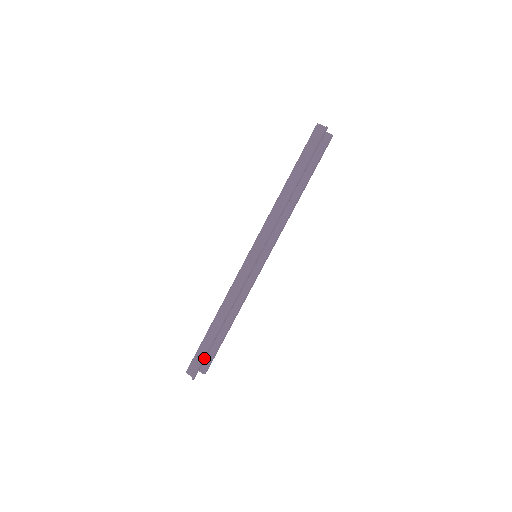
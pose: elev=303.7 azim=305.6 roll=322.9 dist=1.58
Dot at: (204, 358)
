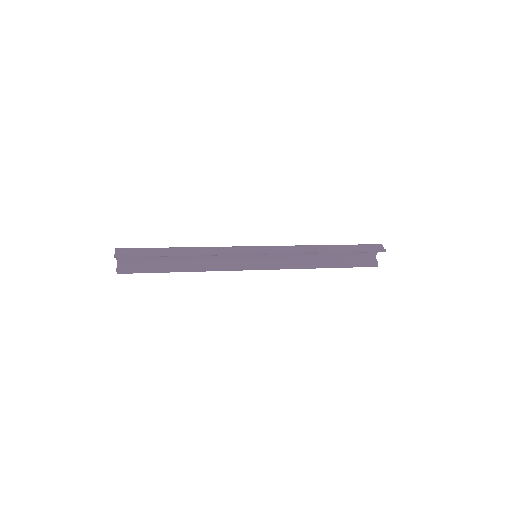
Dot at: (142, 254)
